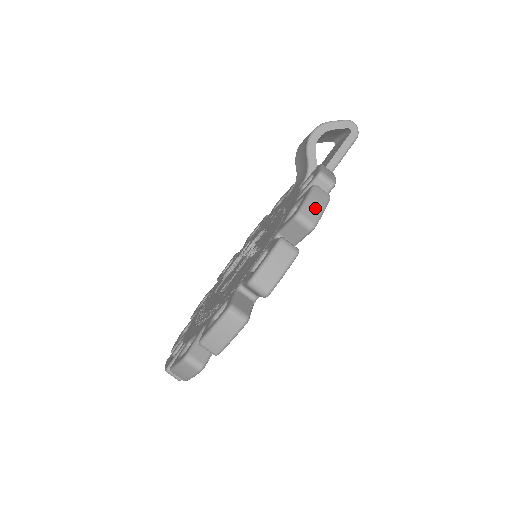
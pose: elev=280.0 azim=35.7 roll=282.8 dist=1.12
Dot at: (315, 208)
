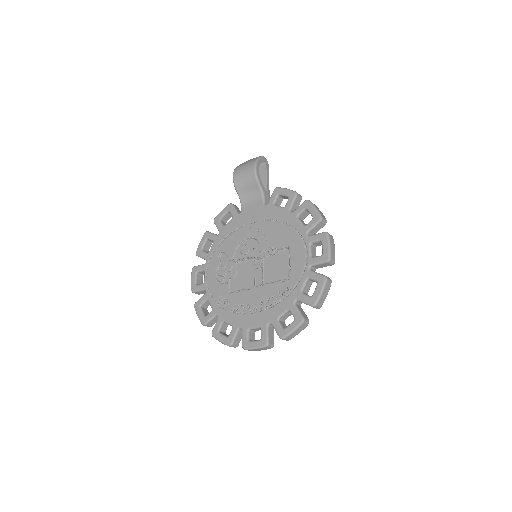
Dot at: (321, 212)
